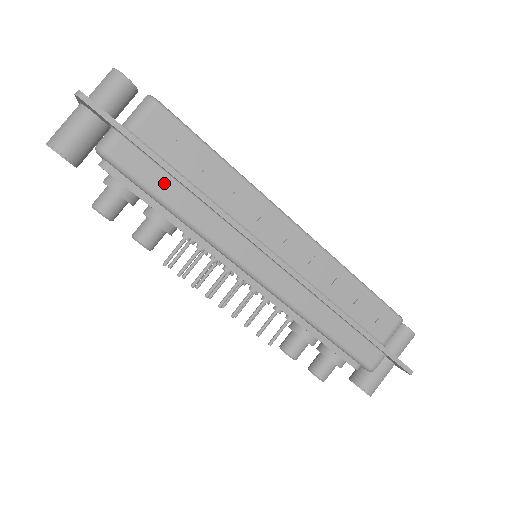
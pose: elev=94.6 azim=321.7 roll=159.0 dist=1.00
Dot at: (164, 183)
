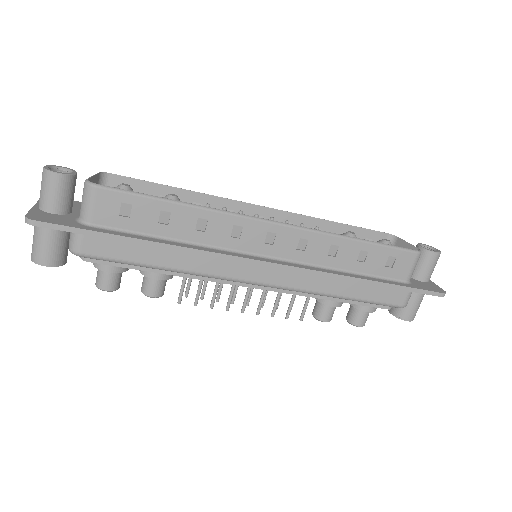
Dot at: (140, 252)
